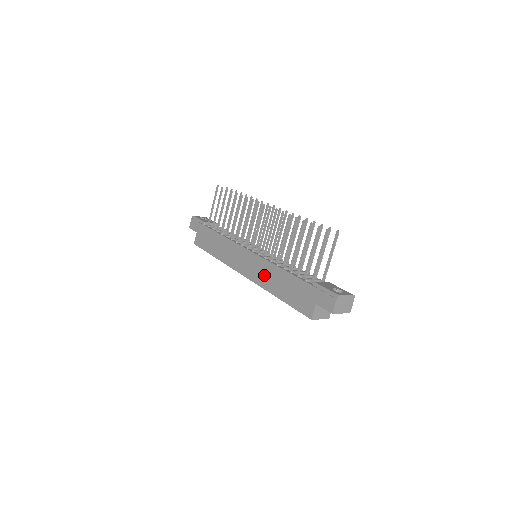
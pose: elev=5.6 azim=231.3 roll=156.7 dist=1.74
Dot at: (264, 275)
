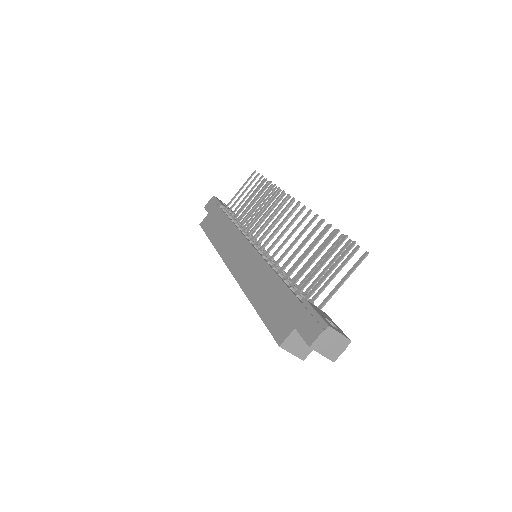
Dot at: (252, 276)
